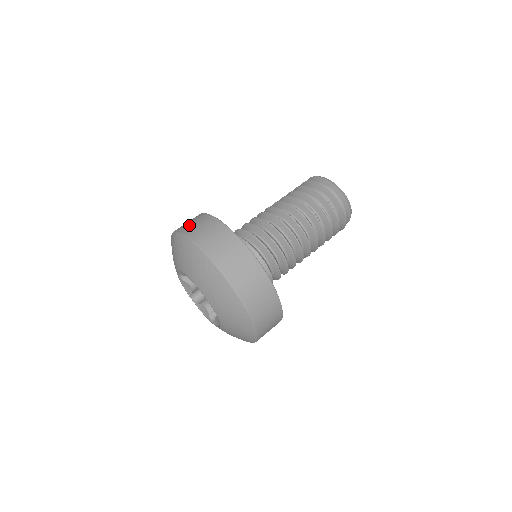
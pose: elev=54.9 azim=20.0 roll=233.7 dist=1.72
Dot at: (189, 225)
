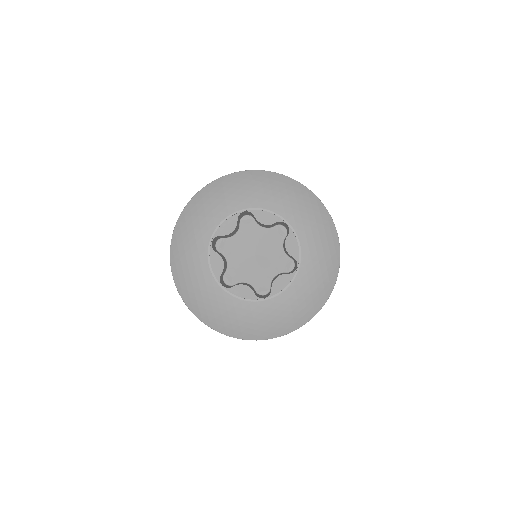
Dot at: occluded
